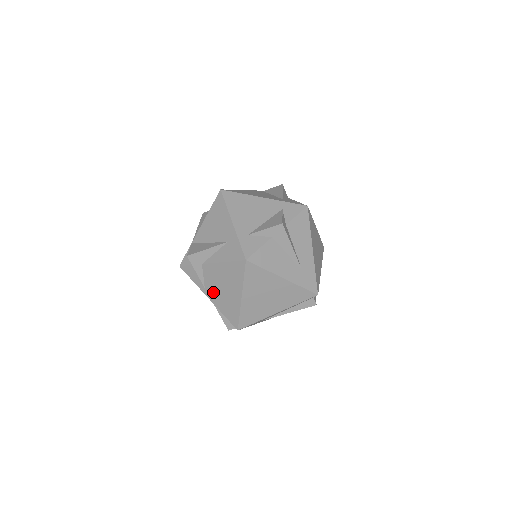
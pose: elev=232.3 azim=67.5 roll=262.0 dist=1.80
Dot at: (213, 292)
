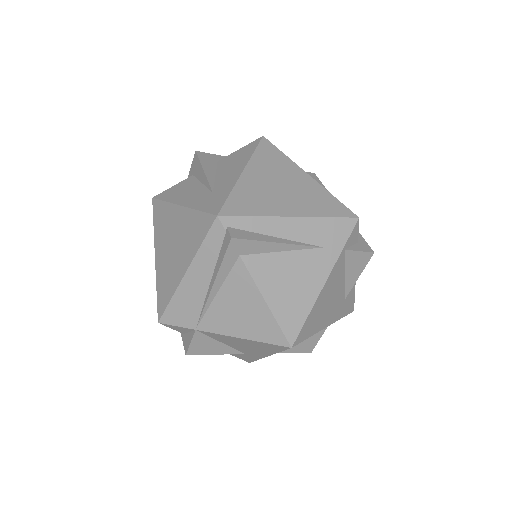
Dot at: occluded
